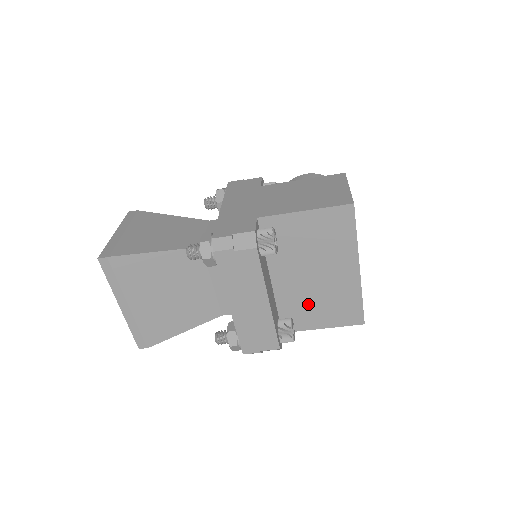
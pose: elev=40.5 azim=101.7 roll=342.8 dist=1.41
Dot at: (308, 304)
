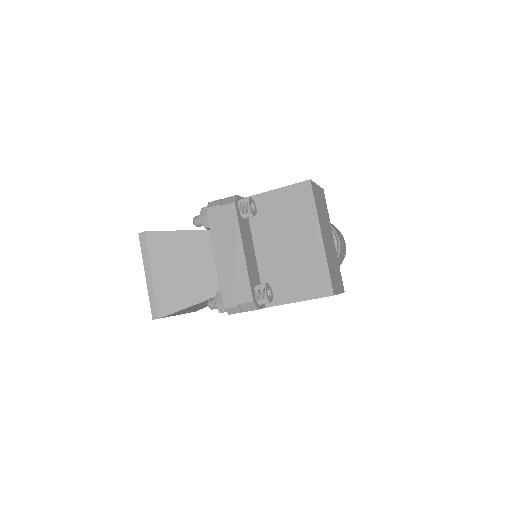
Dot at: (285, 275)
